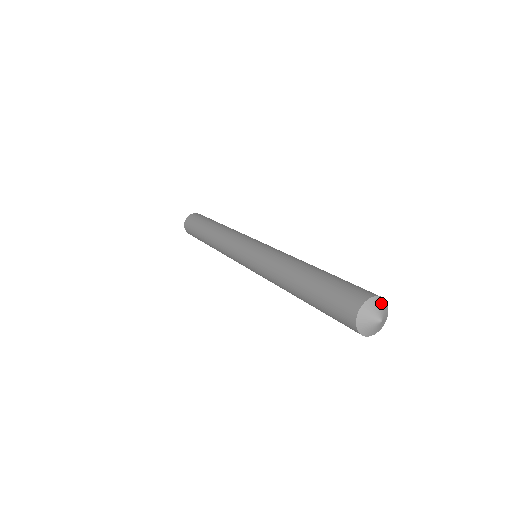
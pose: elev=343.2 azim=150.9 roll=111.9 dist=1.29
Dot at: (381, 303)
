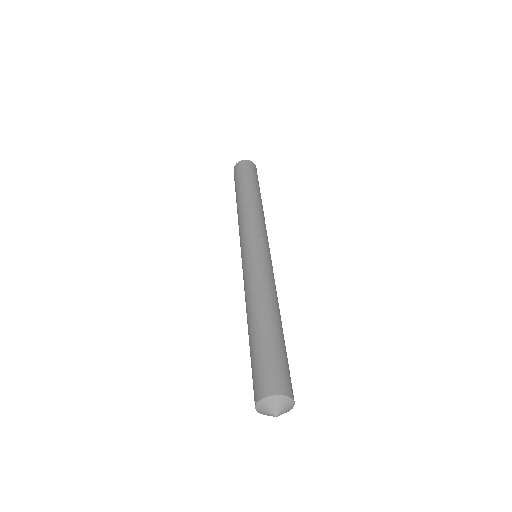
Dot at: (285, 402)
